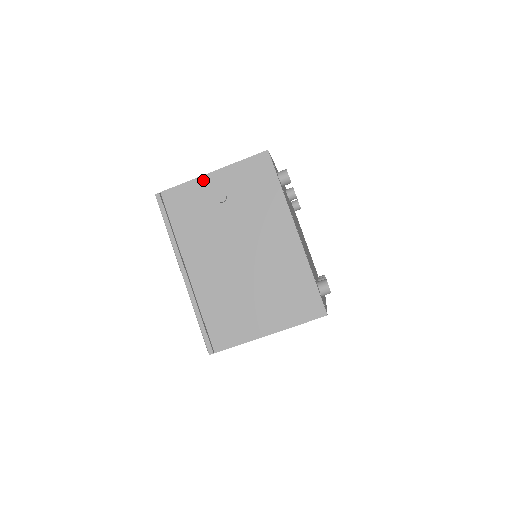
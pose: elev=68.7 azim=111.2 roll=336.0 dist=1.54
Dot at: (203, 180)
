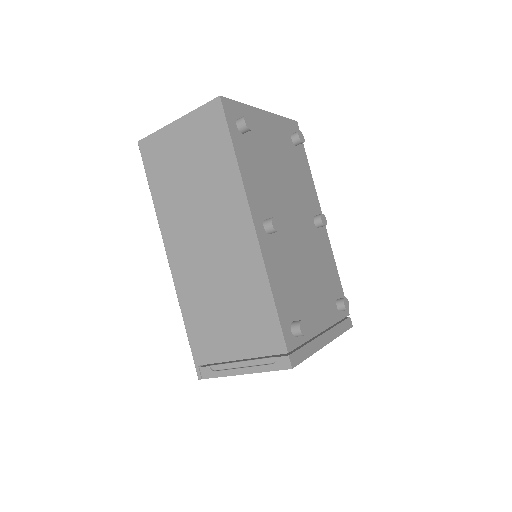
Dot at: (237, 374)
